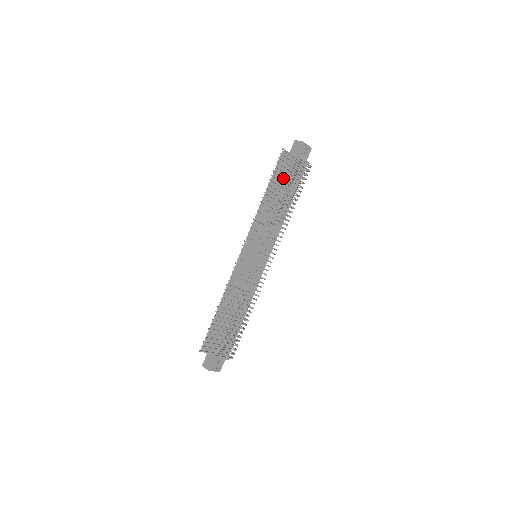
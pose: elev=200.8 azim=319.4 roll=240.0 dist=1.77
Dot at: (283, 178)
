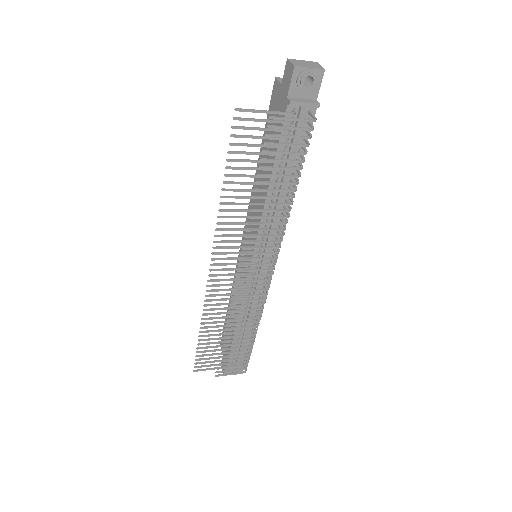
Dot at: (273, 140)
